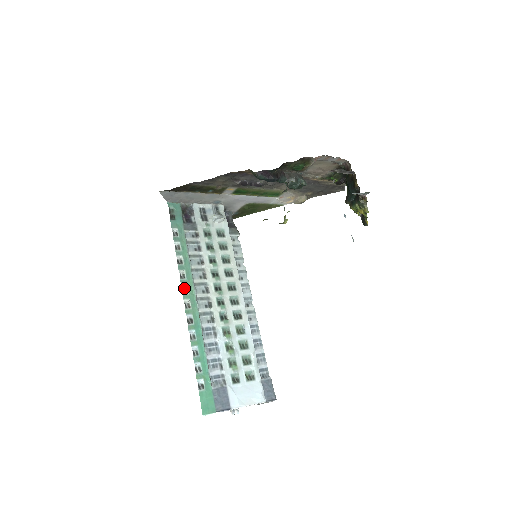
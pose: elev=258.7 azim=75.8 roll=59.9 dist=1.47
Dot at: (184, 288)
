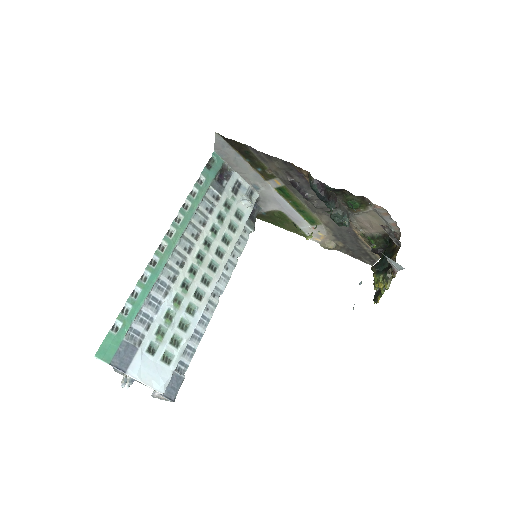
Dot at: (171, 231)
